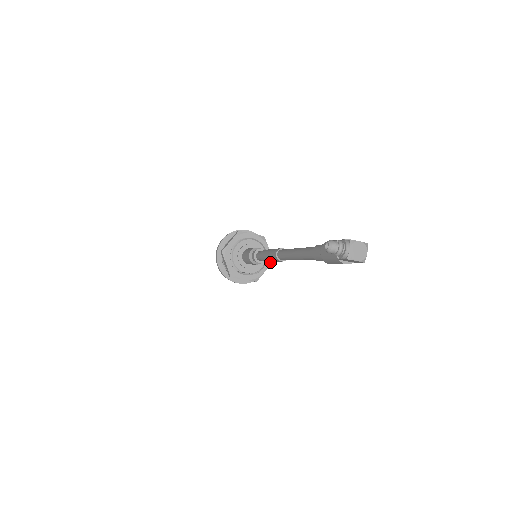
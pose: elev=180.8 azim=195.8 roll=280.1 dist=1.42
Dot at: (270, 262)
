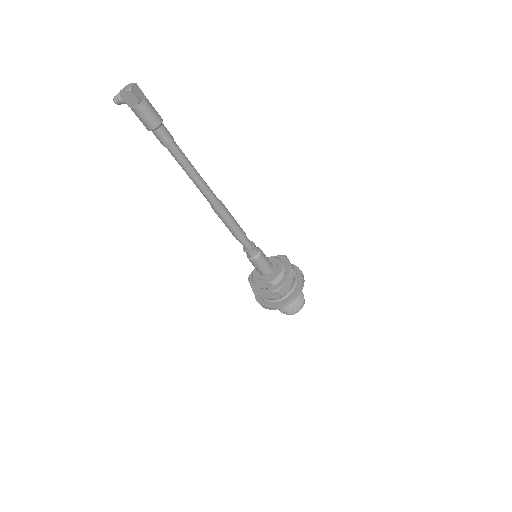
Dot at: (291, 272)
